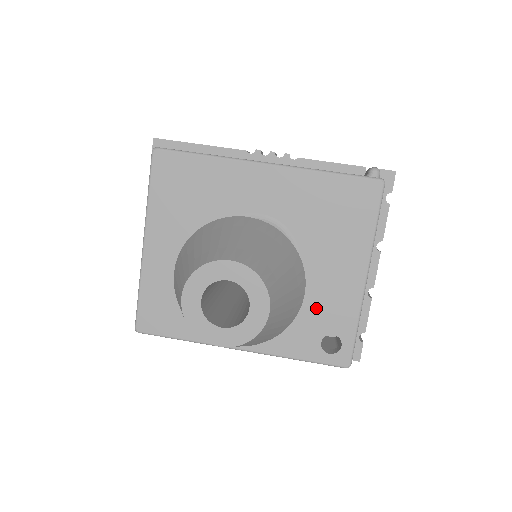
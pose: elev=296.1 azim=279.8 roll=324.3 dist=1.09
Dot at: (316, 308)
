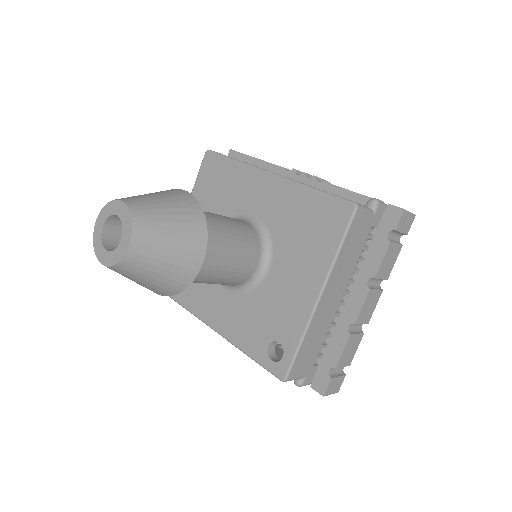
Dot at: (273, 312)
